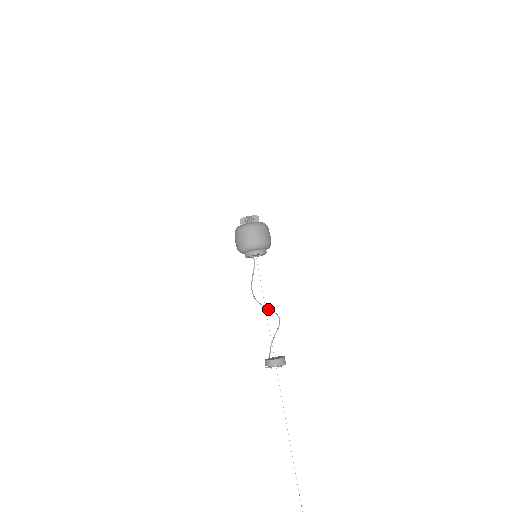
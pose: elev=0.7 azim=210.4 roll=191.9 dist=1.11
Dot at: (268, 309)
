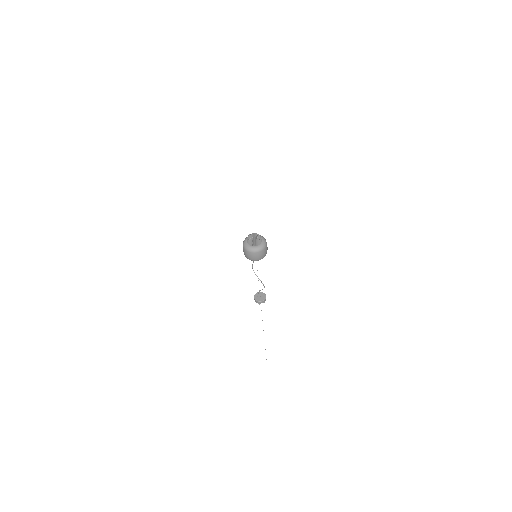
Dot at: (259, 279)
